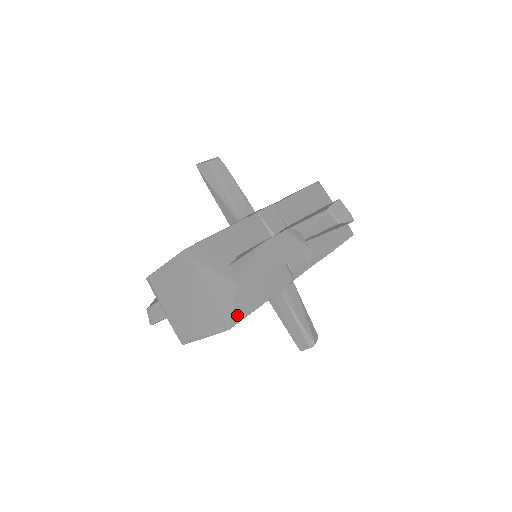
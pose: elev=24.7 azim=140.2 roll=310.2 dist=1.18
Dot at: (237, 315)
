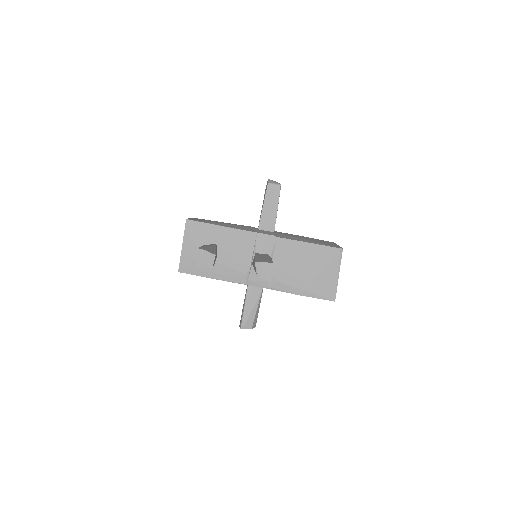
Dot at: (188, 270)
